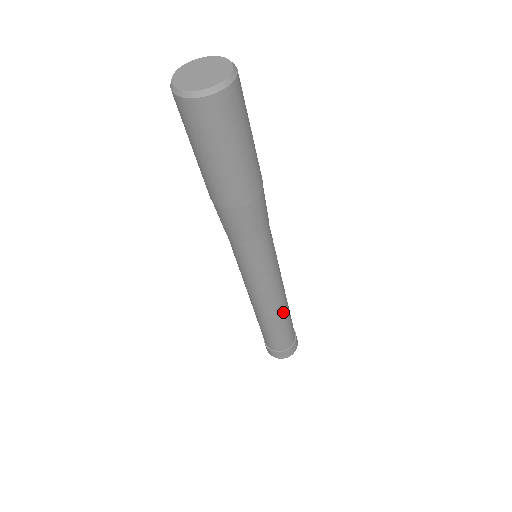
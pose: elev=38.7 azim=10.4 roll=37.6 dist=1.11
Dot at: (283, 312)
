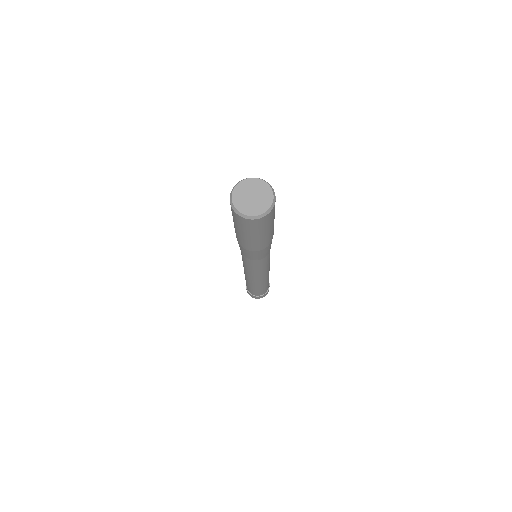
Dot at: (260, 284)
